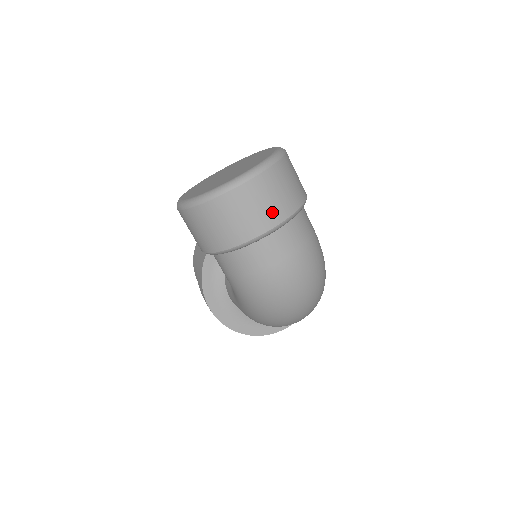
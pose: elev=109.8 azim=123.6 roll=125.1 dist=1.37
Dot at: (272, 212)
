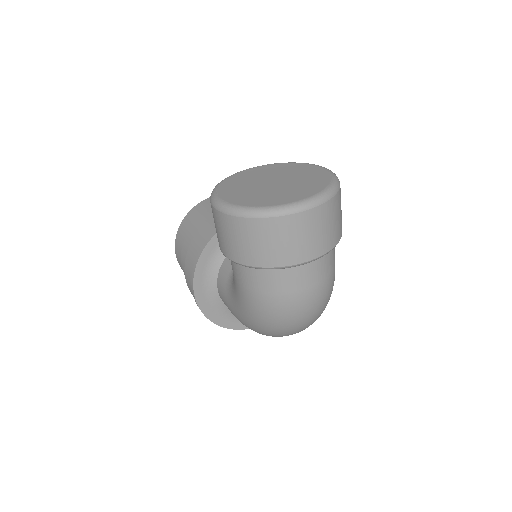
Dot at: (317, 244)
